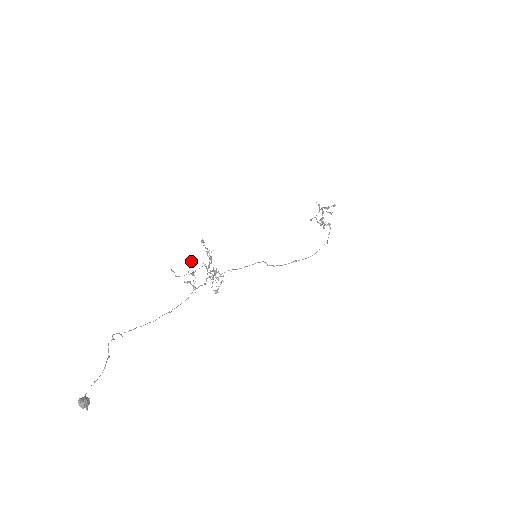
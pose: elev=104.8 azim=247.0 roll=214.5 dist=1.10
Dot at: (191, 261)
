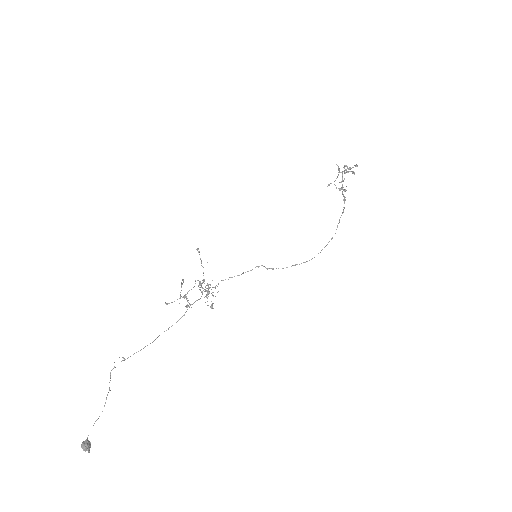
Dot at: occluded
